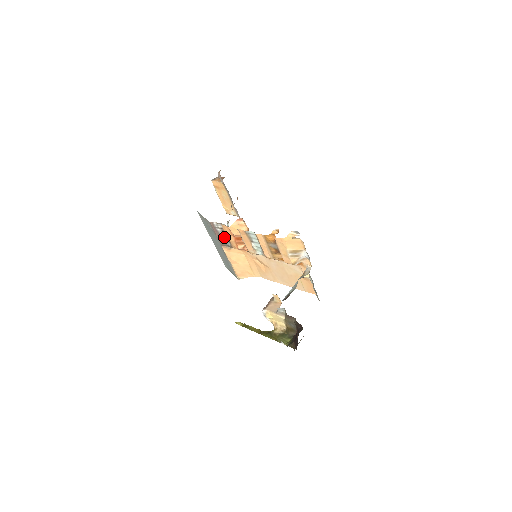
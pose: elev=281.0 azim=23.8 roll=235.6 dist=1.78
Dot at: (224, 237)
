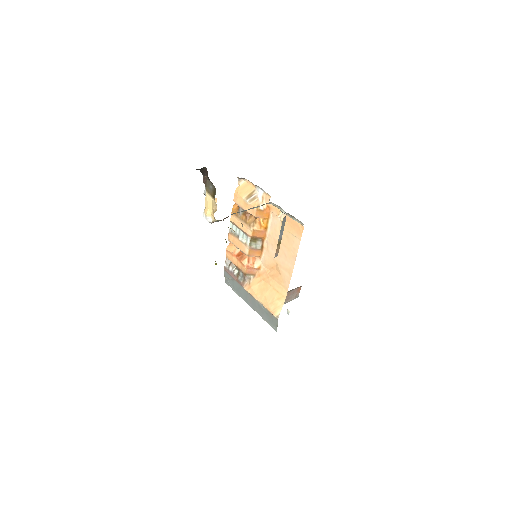
Dot at: (238, 273)
